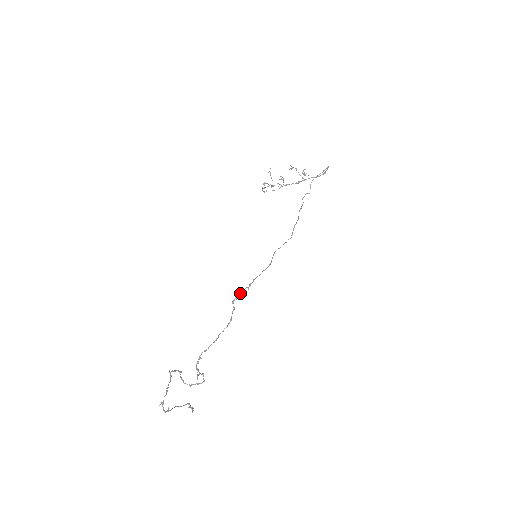
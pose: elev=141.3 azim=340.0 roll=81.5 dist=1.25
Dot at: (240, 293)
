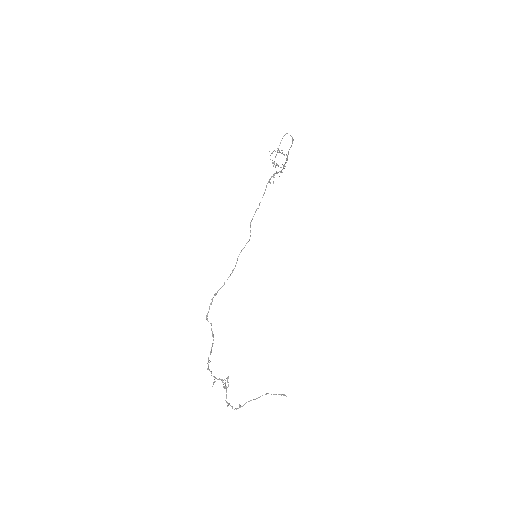
Dot at: occluded
